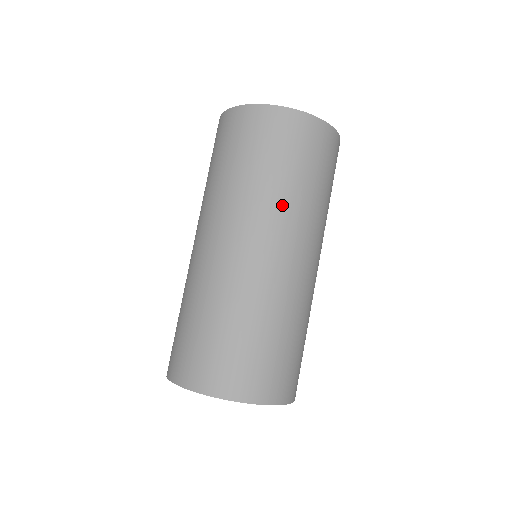
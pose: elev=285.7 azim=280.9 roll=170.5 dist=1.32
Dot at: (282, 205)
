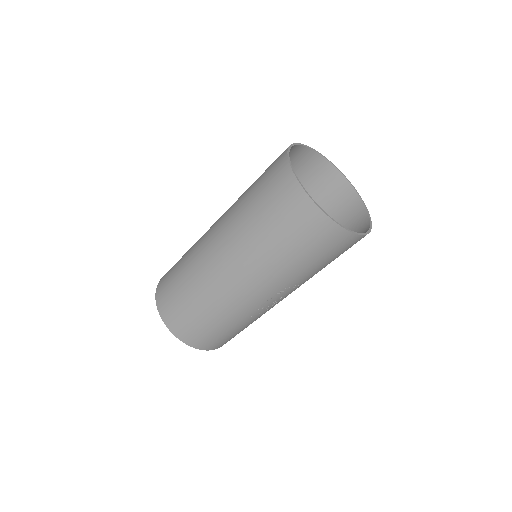
Dot at: (247, 243)
